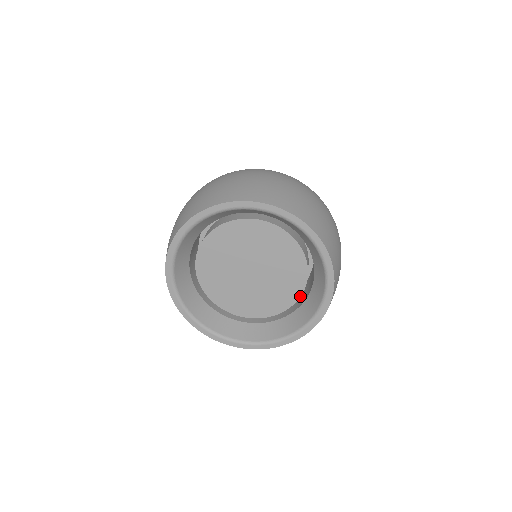
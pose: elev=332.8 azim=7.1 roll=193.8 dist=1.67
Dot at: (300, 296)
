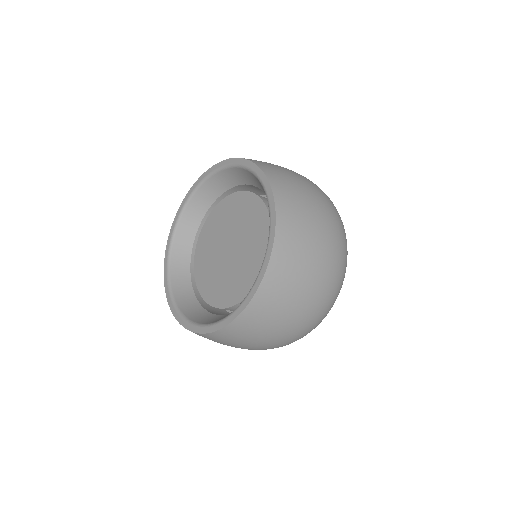
Dot at: occluded
